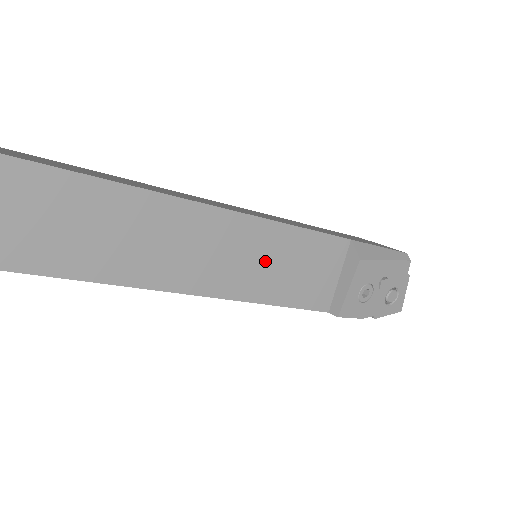
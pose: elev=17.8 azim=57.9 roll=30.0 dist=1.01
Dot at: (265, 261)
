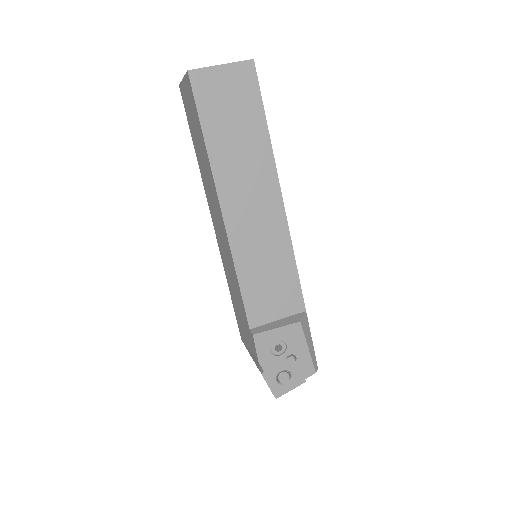
Dot at: (264, 252)
